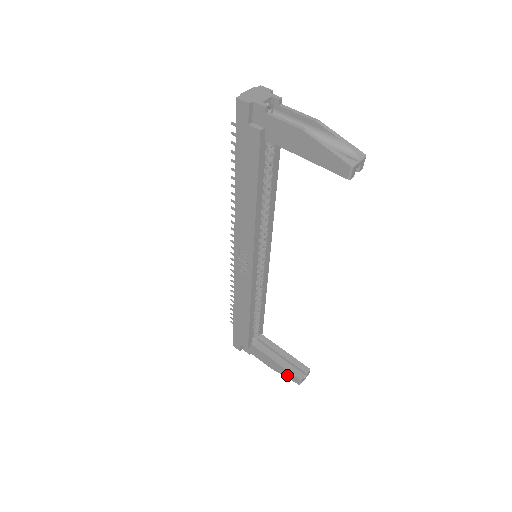
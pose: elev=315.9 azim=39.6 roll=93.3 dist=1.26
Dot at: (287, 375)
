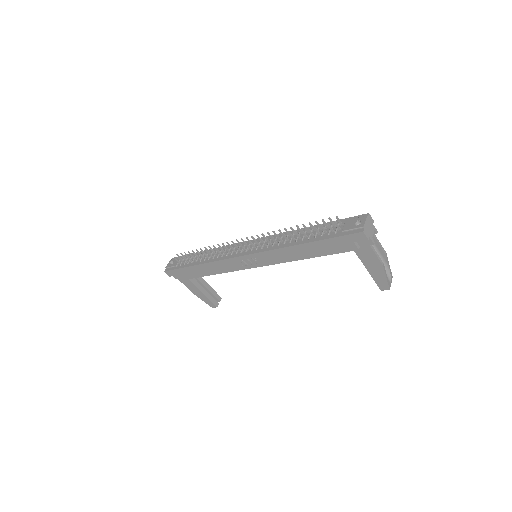
Dot at: (206, 301)
